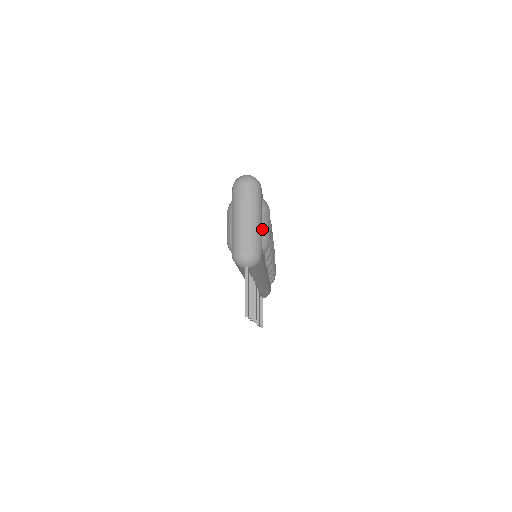
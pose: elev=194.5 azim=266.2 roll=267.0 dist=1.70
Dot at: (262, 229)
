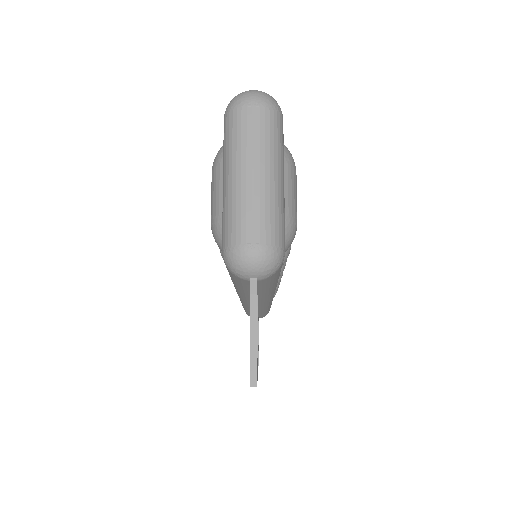
Dot at: (284, 201)
